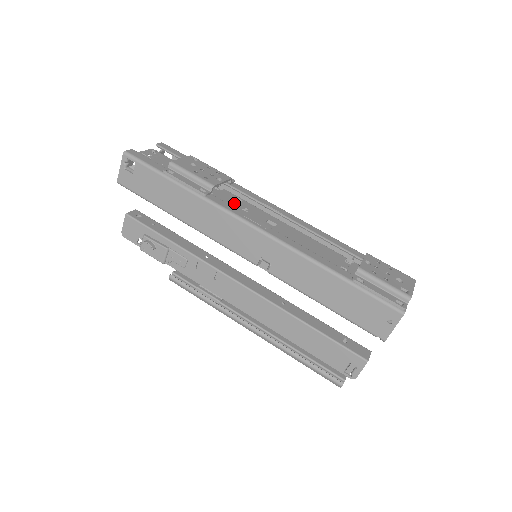
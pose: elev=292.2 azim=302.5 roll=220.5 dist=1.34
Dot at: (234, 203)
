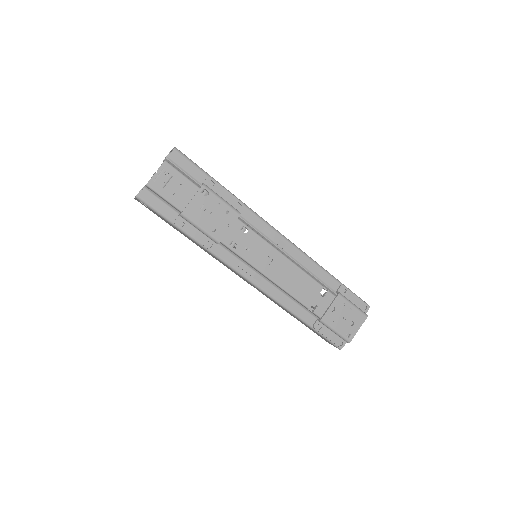
Dot at: (239, 240)
